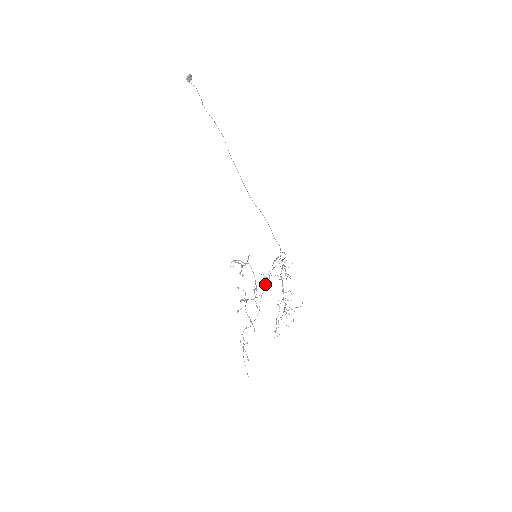
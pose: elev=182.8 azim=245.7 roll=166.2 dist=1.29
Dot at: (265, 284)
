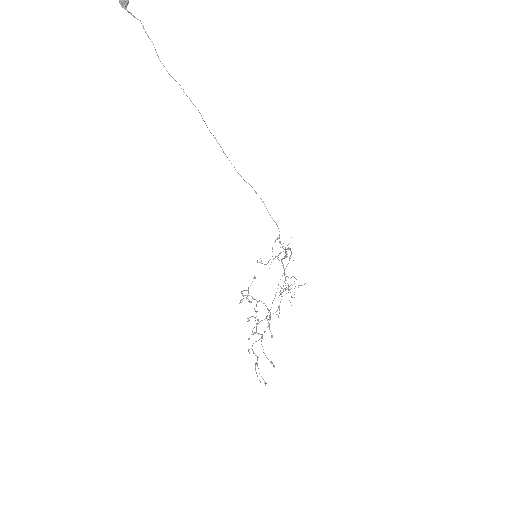
Dot at: (274, 298)
